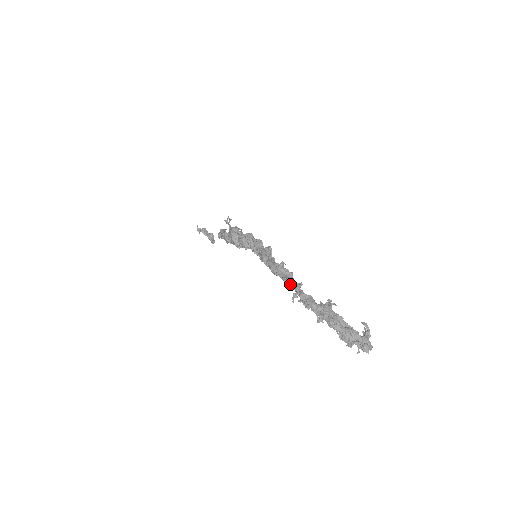
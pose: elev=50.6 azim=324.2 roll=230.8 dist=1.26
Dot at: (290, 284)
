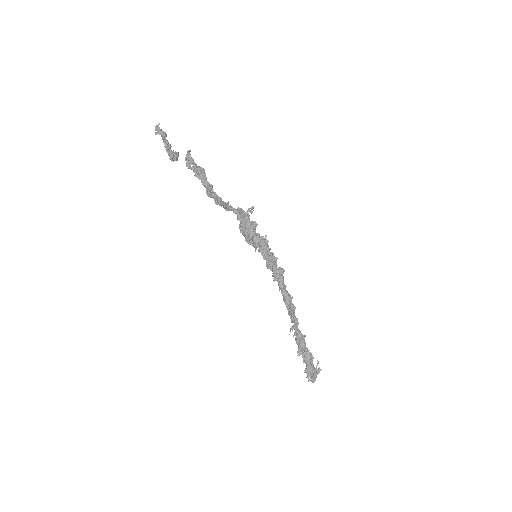
Dot at: (293, 319)
